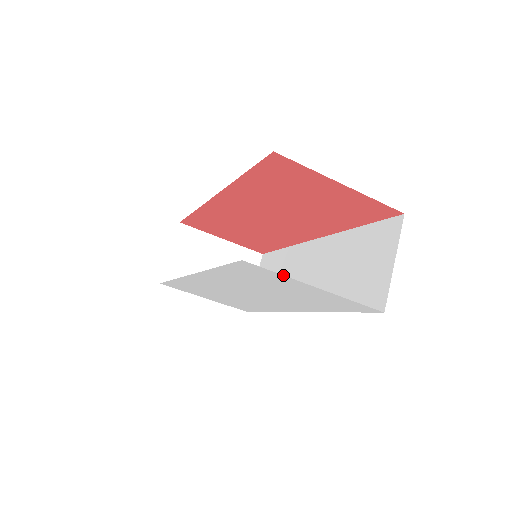
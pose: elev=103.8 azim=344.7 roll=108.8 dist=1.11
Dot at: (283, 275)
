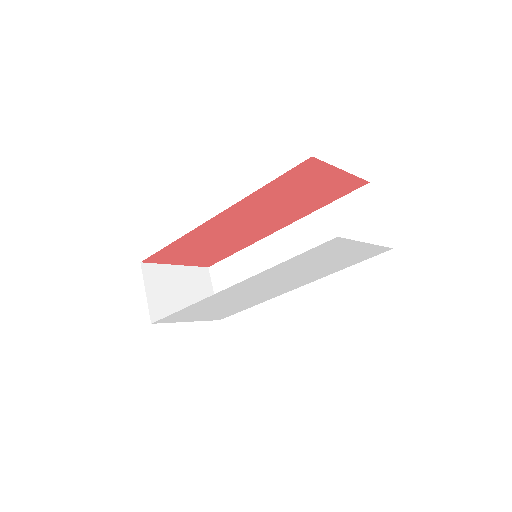
Dot at: (354, 240)
